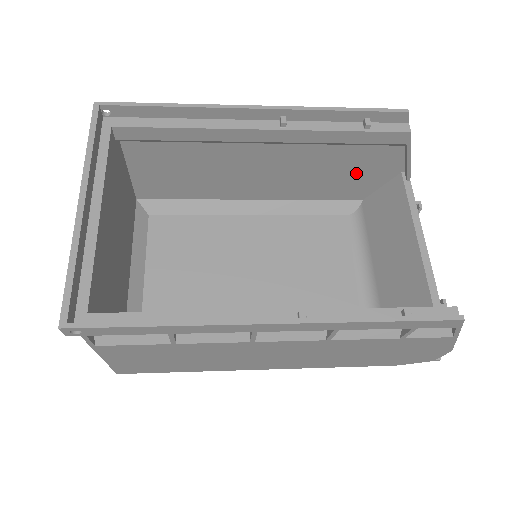
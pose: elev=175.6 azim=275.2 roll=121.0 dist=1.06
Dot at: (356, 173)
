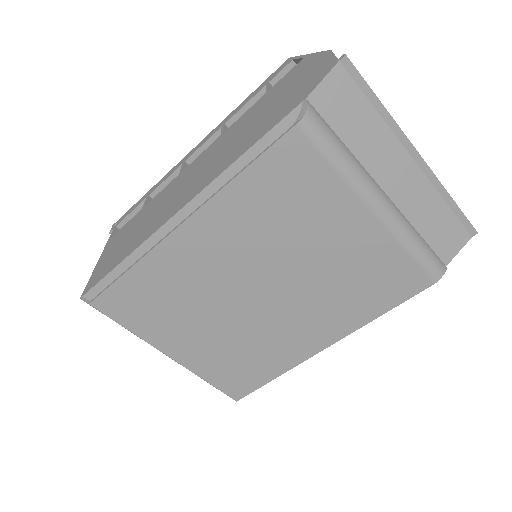
Dot at: occluded
